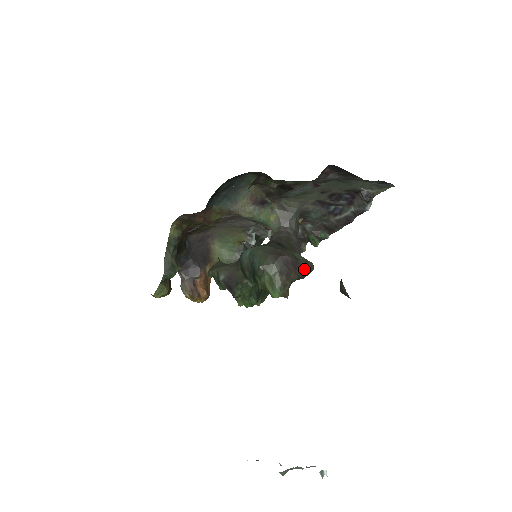
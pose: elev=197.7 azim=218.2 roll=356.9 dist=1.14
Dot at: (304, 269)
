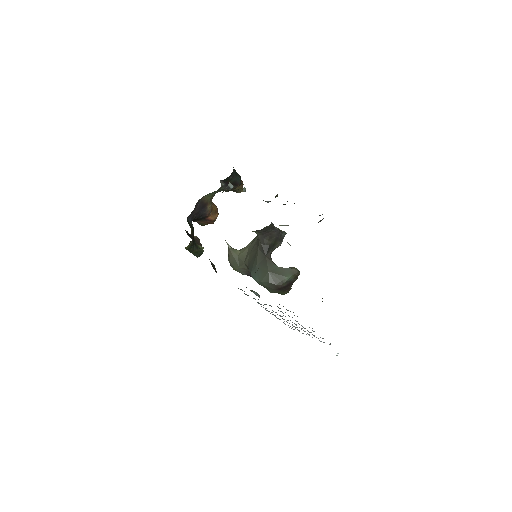
Dot at: (295, 280)
